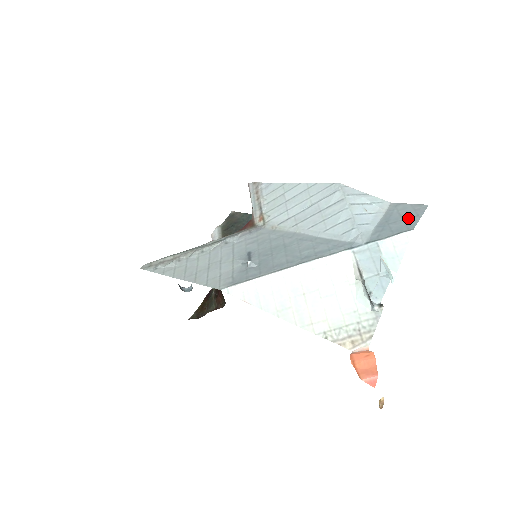
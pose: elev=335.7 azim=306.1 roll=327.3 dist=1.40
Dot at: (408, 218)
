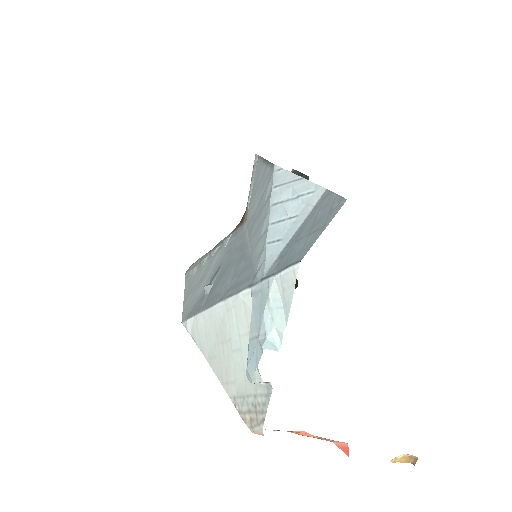
Dot at: (313, 232)
